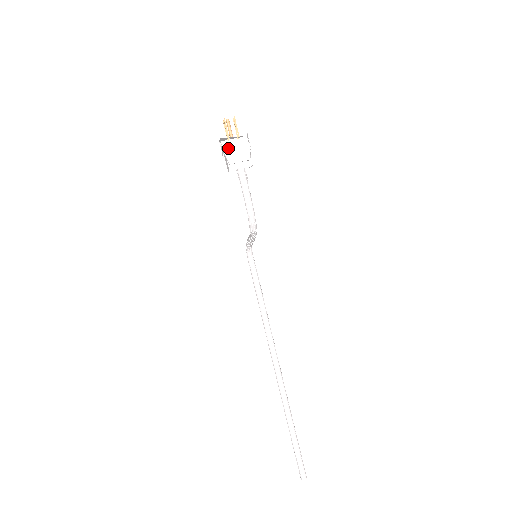
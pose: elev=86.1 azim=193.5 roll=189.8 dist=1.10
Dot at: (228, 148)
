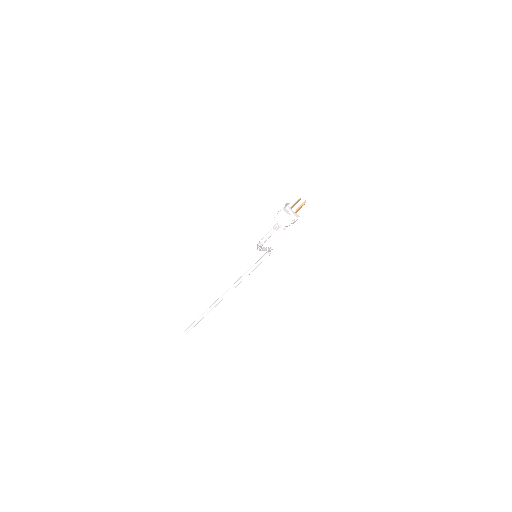
Dot at: (284, 211)
